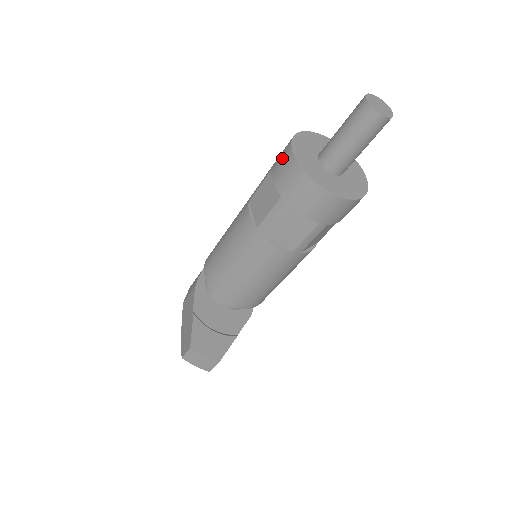
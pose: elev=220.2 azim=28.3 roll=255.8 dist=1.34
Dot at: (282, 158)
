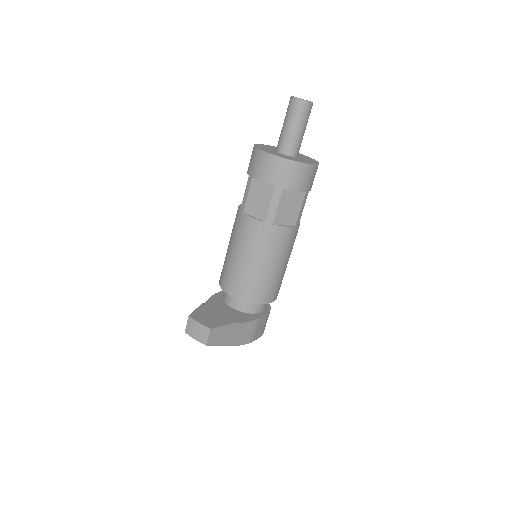
Dot at: occluded
